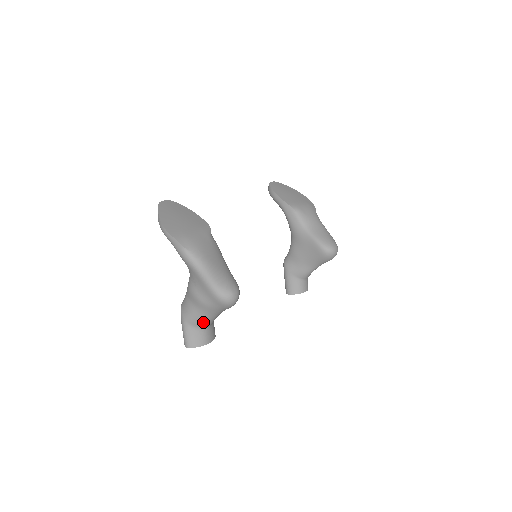
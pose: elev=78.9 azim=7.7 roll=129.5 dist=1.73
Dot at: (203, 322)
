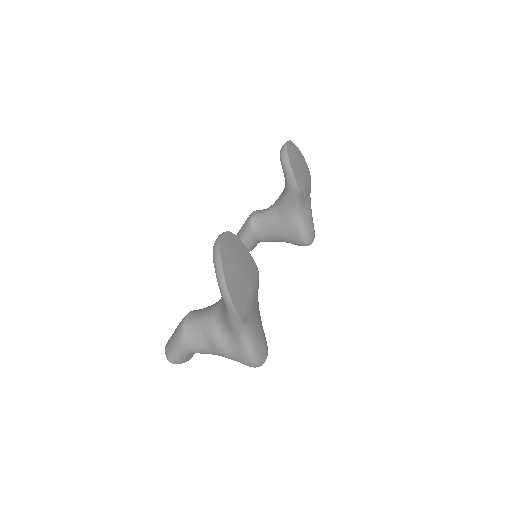
Dot at: occluded
